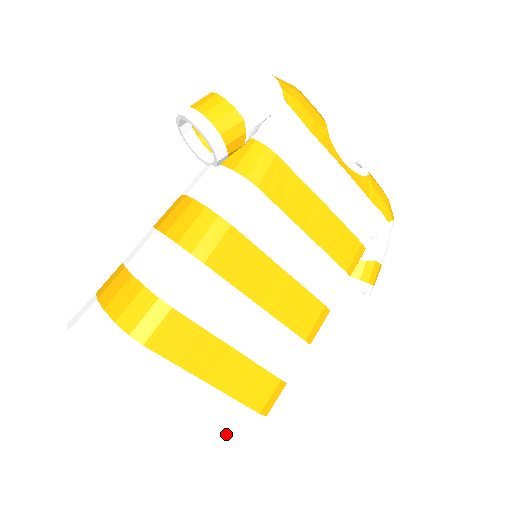
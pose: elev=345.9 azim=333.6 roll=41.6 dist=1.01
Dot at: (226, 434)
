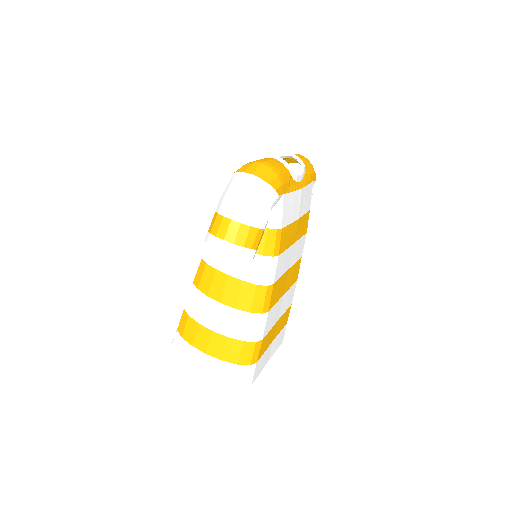
Dot at: (279, 344)
